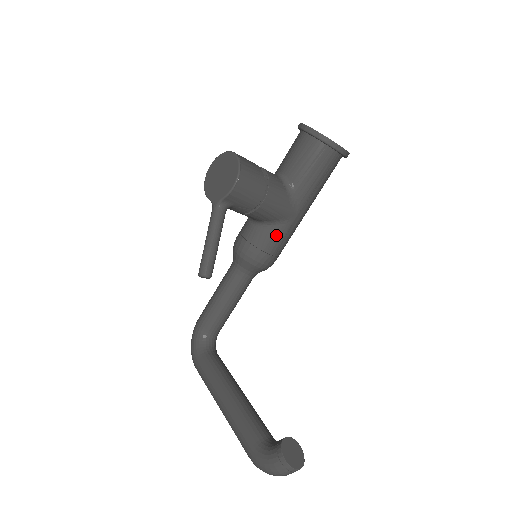
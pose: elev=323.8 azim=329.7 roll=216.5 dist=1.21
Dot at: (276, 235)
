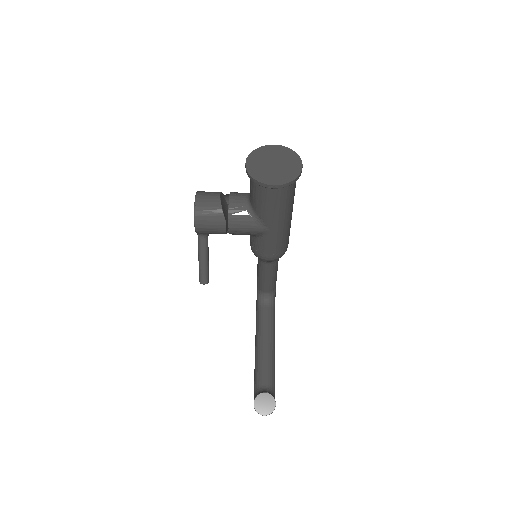
Dot at: (263, 243)
